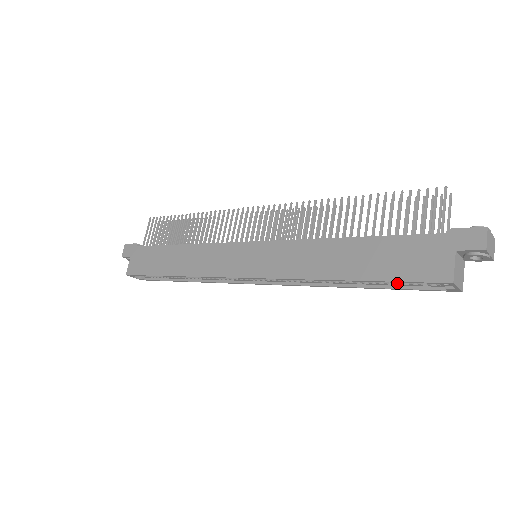
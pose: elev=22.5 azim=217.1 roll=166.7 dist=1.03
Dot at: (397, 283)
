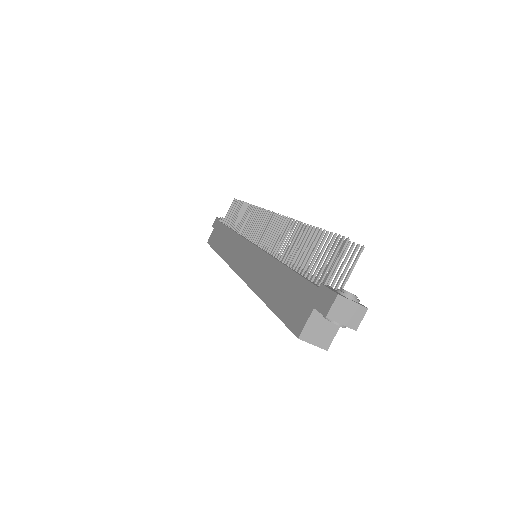
Dot at: occluded
